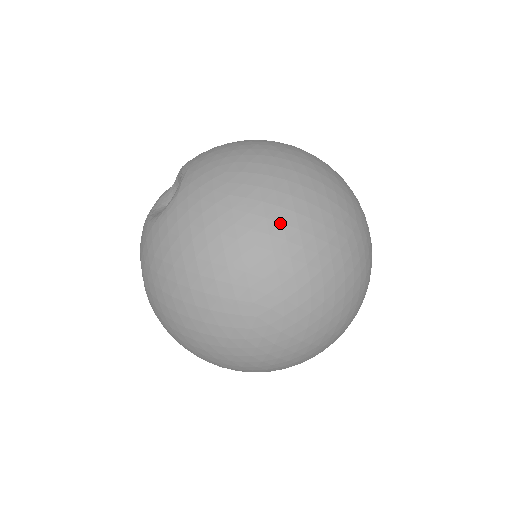
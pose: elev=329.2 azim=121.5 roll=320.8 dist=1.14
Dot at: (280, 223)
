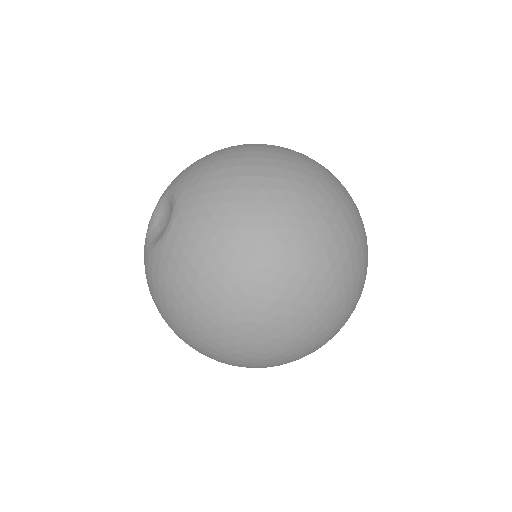
Dot at: occluded
